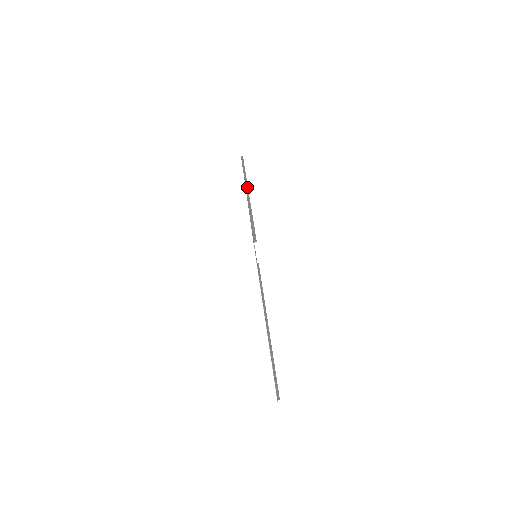
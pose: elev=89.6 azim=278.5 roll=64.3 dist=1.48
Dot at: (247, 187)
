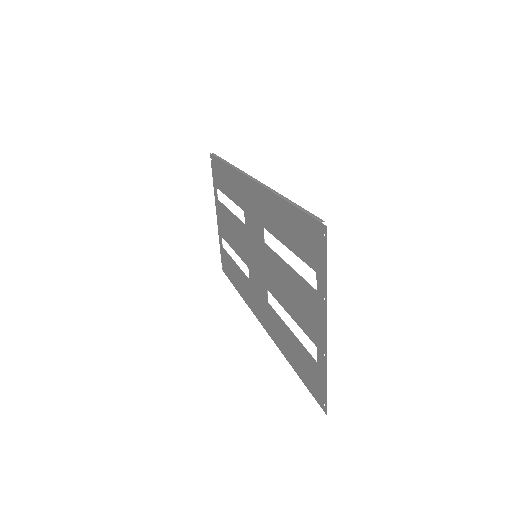
Dot at: (252, 177)
